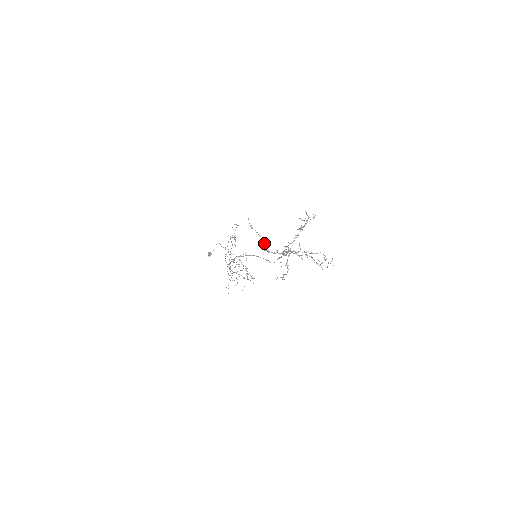
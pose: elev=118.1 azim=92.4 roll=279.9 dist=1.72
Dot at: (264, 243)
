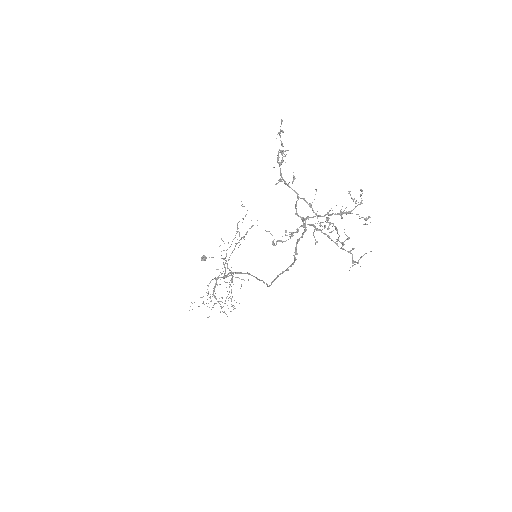
Dot at: (283, 156)
